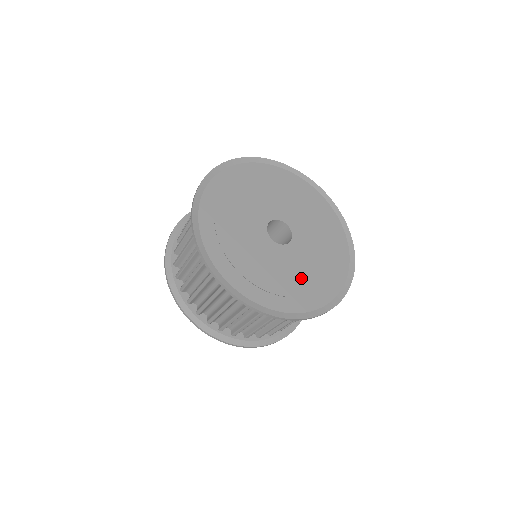
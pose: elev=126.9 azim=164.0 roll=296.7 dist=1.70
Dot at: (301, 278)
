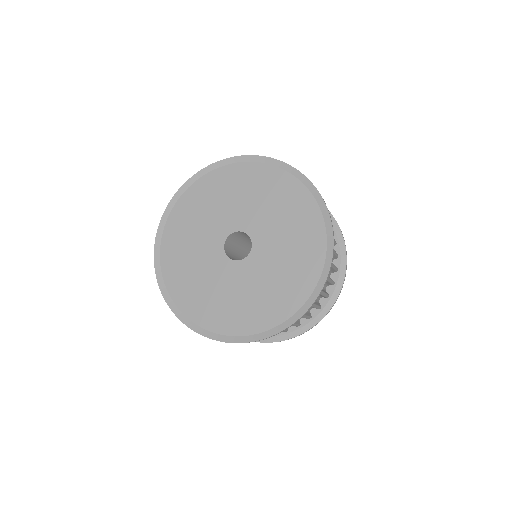
Dot at: (287, 261)
